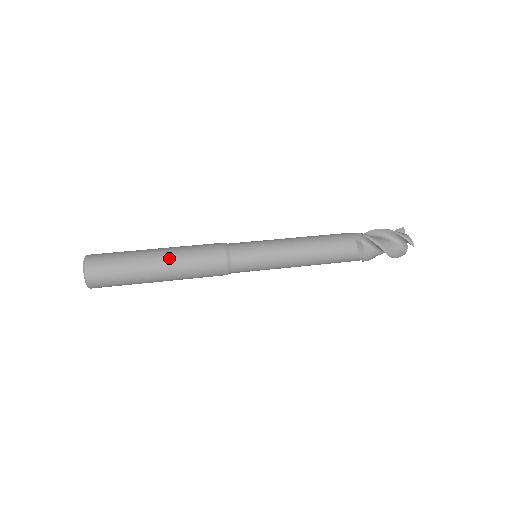
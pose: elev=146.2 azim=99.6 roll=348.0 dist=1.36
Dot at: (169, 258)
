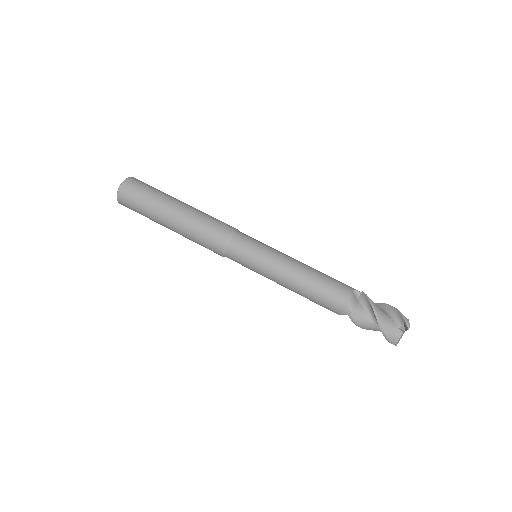
Dot at: (177, 232)
